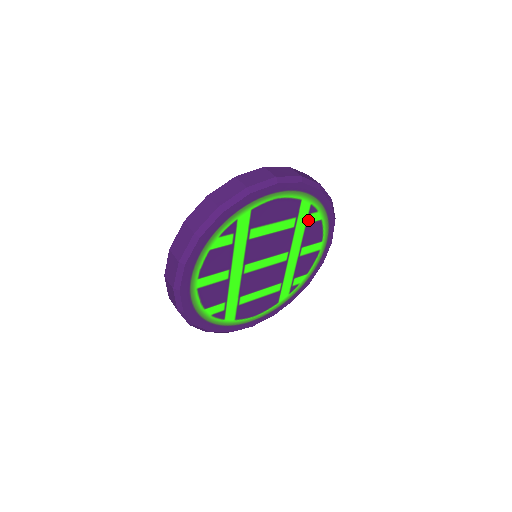
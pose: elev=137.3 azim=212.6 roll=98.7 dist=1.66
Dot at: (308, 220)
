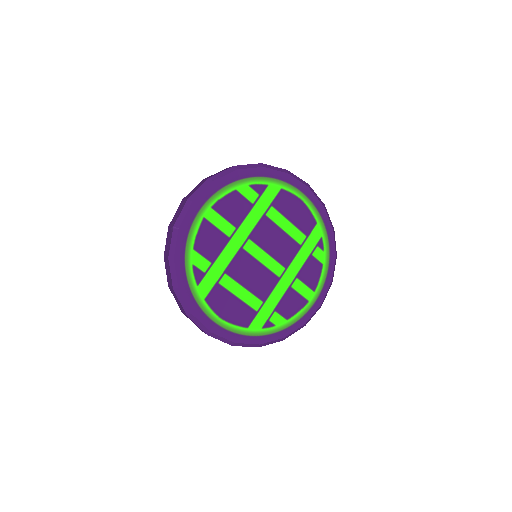
Dot at: (313, 252)
